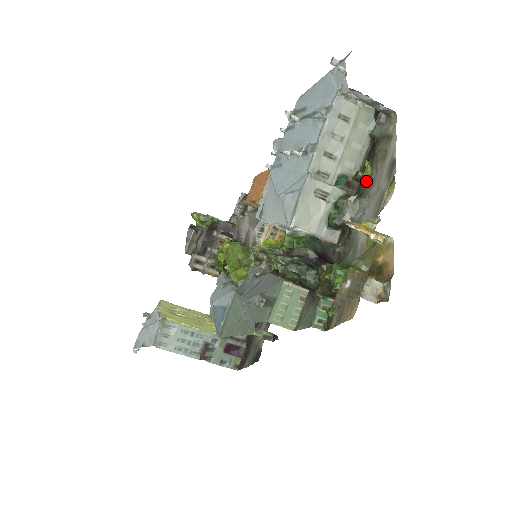
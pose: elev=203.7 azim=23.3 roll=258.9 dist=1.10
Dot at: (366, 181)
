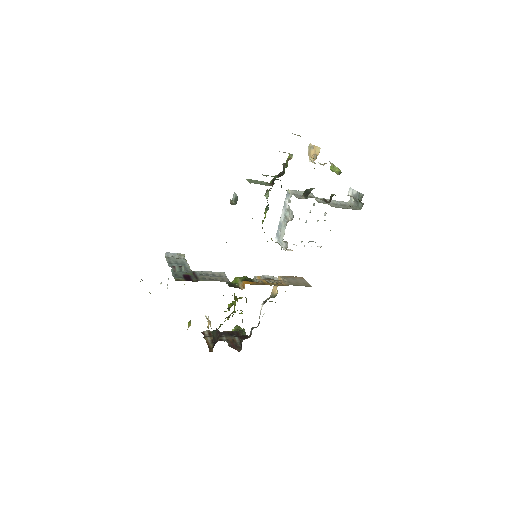
Dot at: (333, 195)
